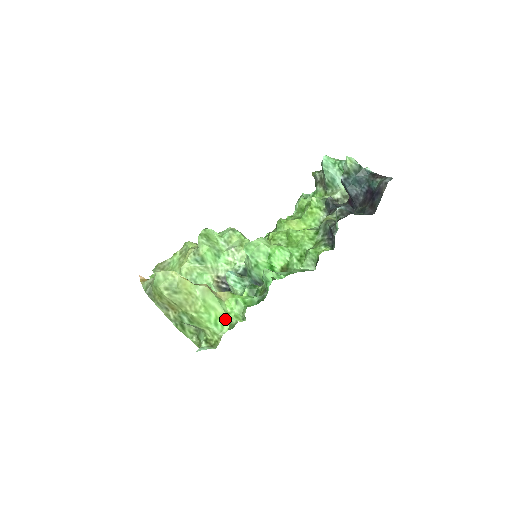
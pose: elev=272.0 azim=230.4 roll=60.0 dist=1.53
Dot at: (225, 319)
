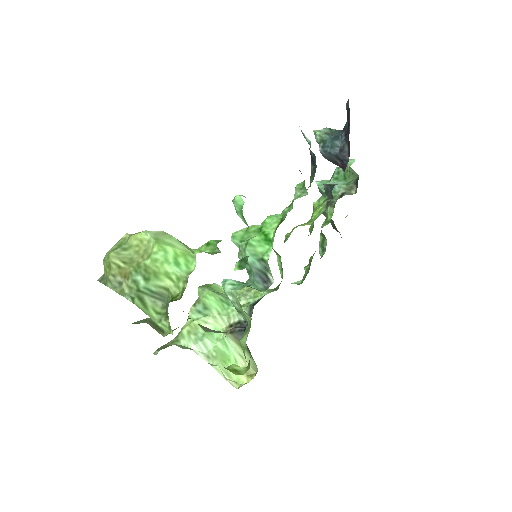
Dot at: (190, 257)
